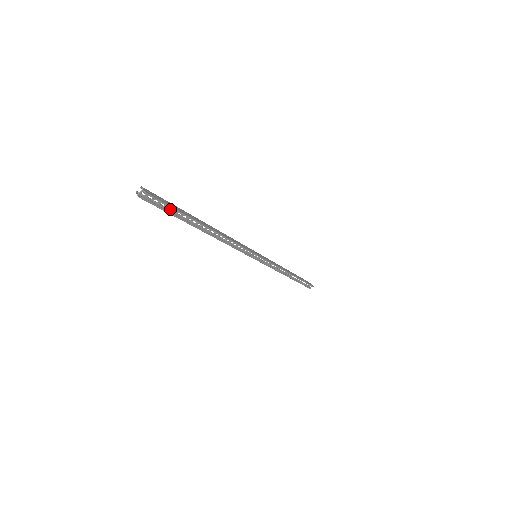
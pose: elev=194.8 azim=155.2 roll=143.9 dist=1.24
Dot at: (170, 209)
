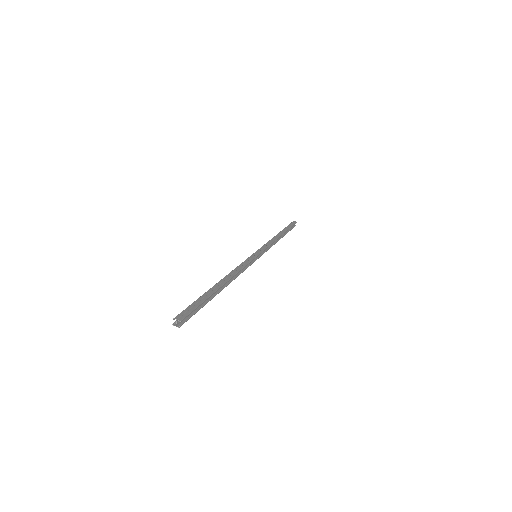
Dot at: occluded
